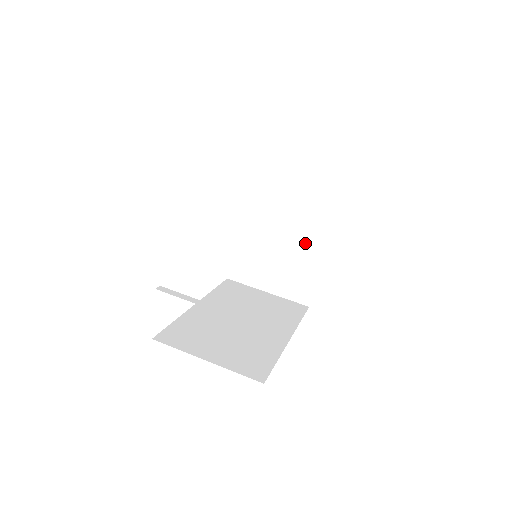
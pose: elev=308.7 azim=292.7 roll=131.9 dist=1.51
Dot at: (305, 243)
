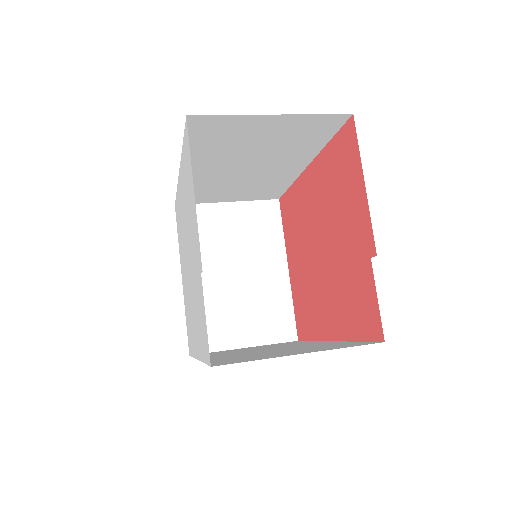
Dot at: (265, 270)
